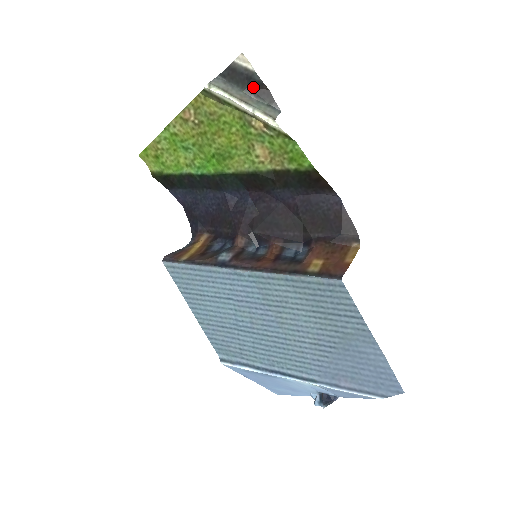
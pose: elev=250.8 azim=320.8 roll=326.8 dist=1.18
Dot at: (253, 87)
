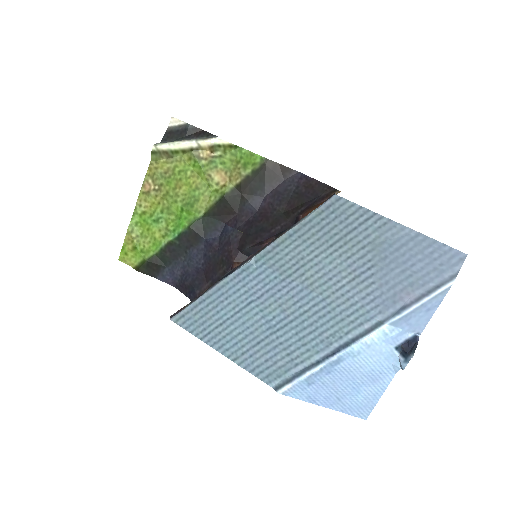
Dot at: (190, 135)
